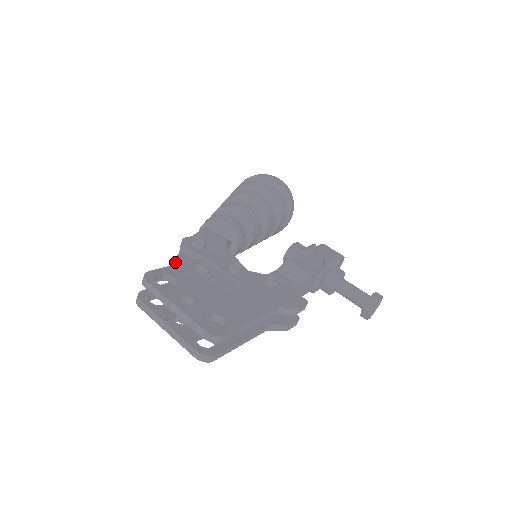
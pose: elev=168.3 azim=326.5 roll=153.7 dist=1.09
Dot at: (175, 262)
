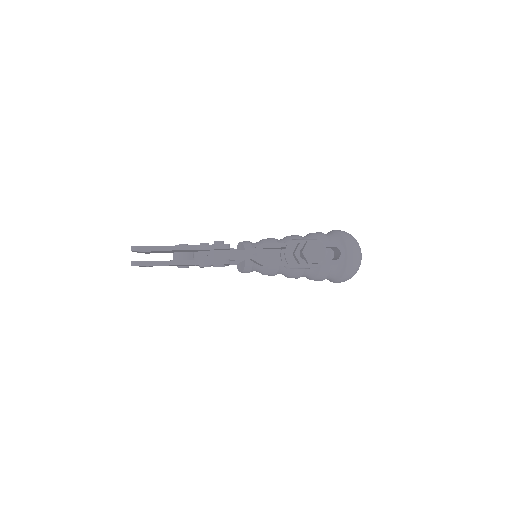
Dot at: occluded
